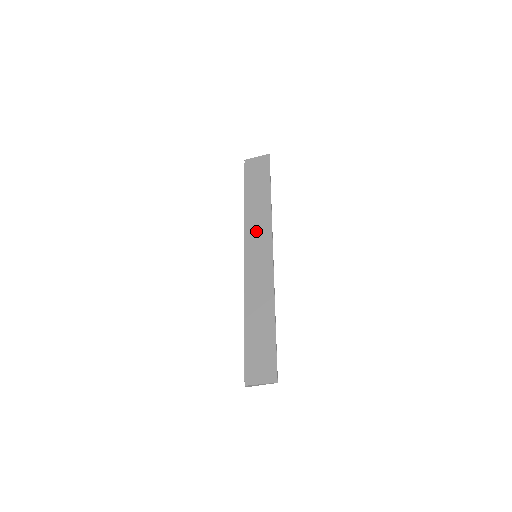
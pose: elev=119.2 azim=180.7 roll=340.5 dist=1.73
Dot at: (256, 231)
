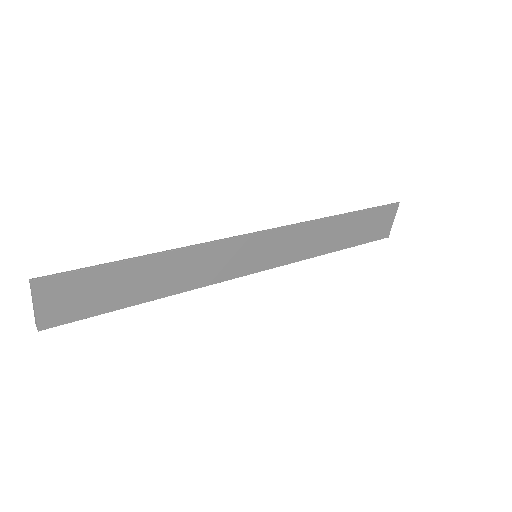
Dot at: occluded
